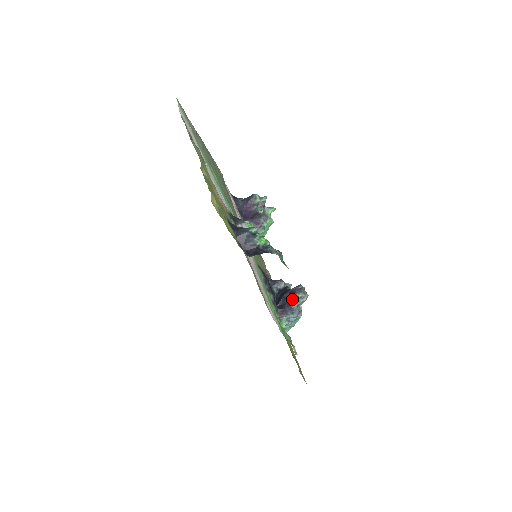
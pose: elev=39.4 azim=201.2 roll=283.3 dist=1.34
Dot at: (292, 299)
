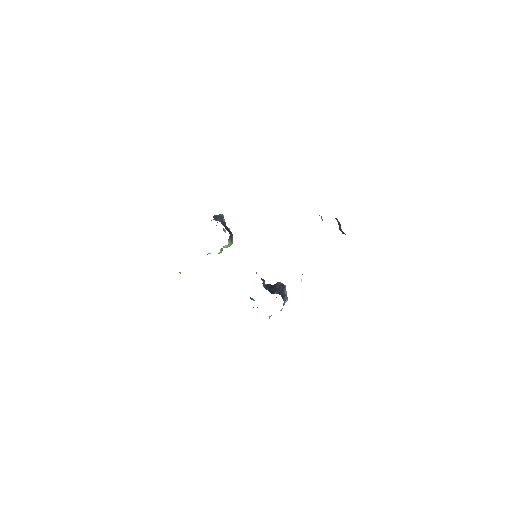
Dot at: (285, 289)
